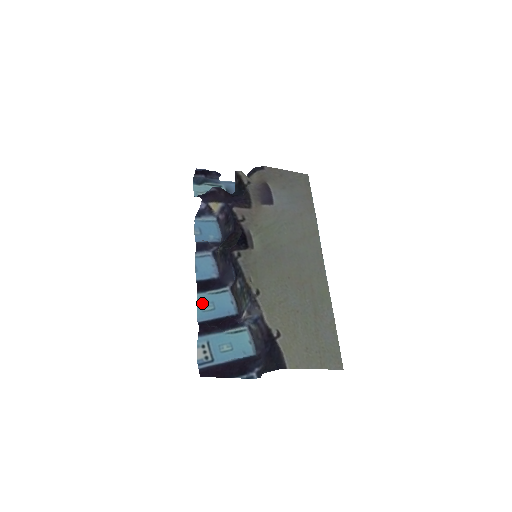
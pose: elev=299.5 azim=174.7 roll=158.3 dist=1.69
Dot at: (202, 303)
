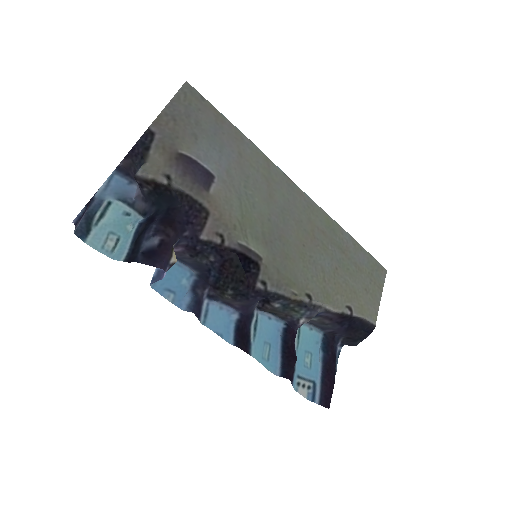
Dot at: (261, 356)
